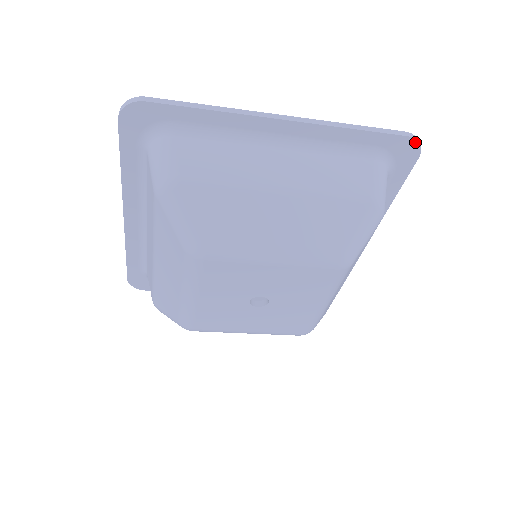
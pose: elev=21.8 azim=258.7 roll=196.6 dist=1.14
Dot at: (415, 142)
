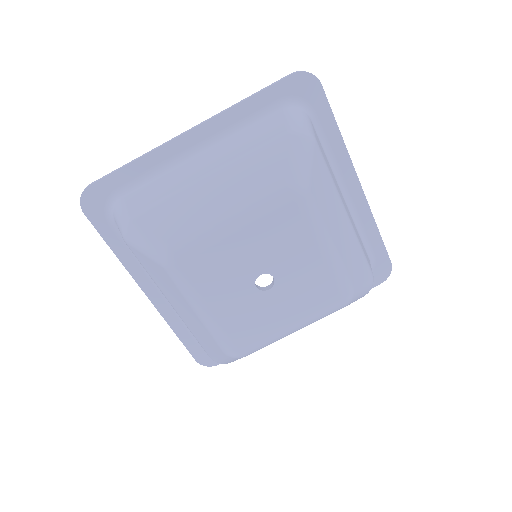
Dot at: (304, 74)
